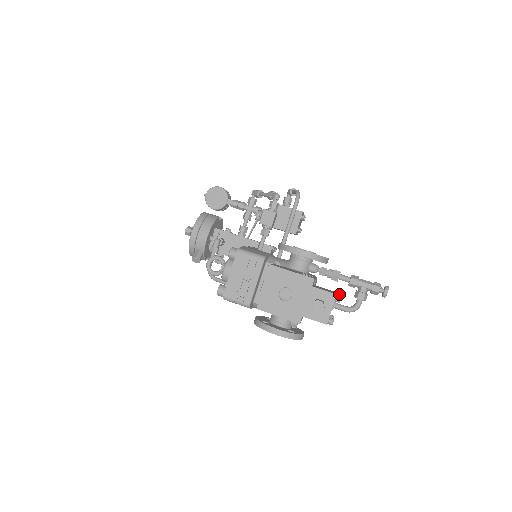
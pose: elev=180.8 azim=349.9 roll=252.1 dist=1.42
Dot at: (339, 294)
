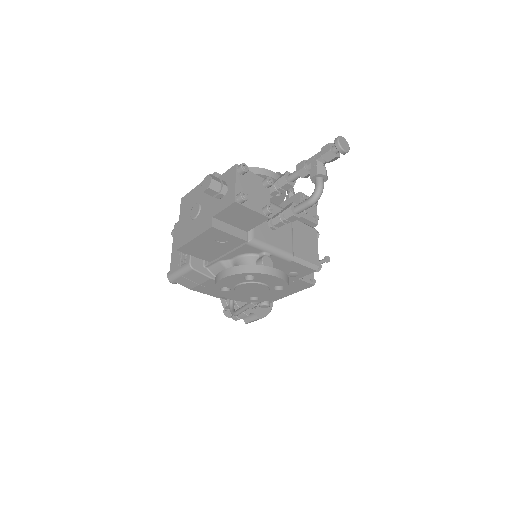
Dot at: (267, 178)
